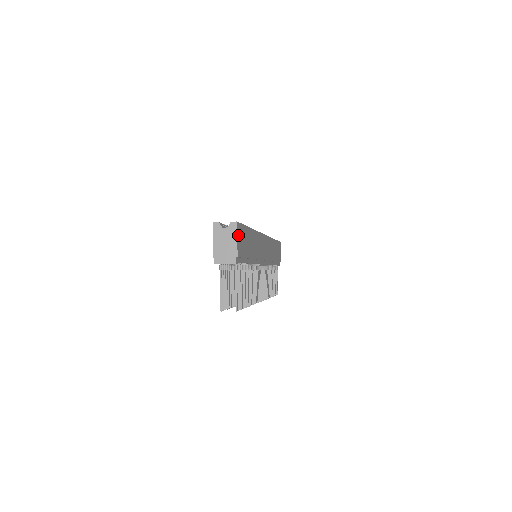
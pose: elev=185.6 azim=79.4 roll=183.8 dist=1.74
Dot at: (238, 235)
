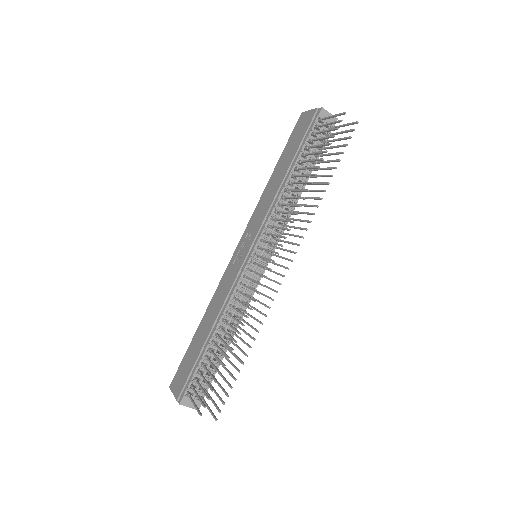
Dot at: occluded
